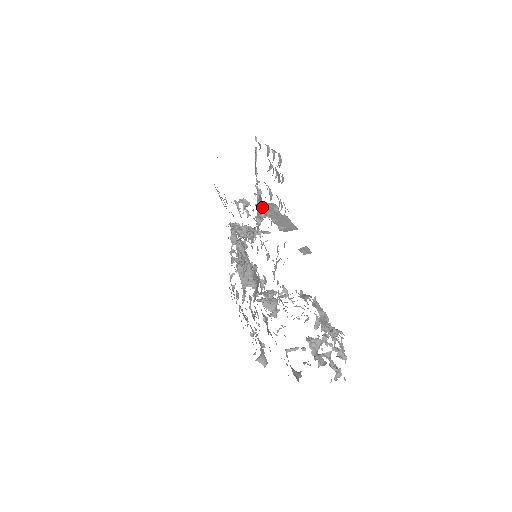
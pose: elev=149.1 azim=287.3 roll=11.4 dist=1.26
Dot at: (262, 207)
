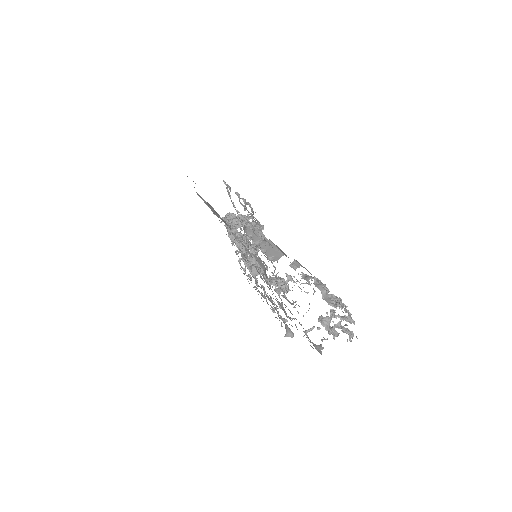
Dot at: (249, 236)
